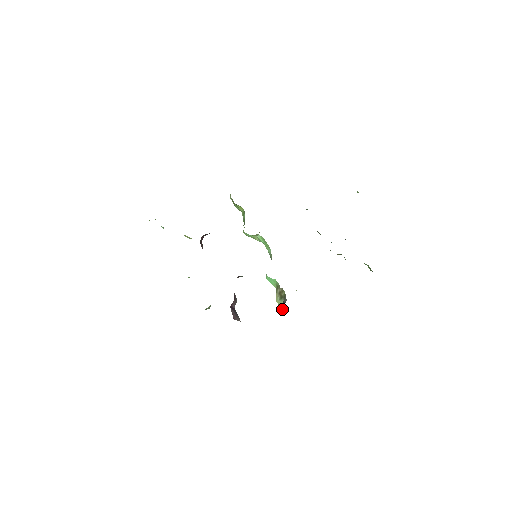
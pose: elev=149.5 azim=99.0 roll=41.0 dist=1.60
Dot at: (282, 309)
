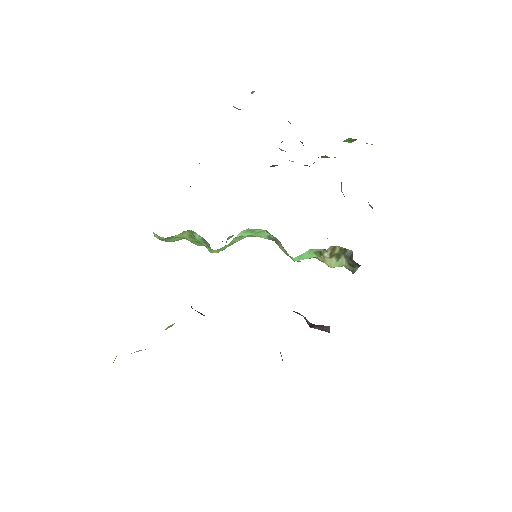
Dot at: (353, 265)
